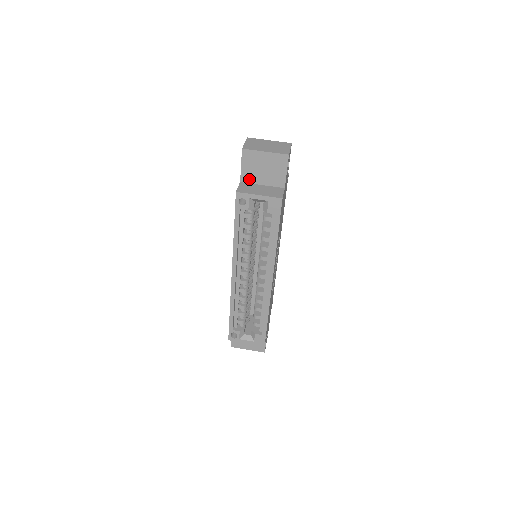
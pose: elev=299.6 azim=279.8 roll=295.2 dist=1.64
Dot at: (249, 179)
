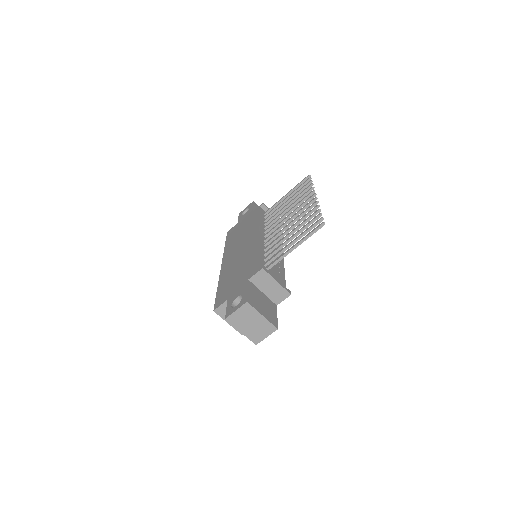
Dot at: occluded
